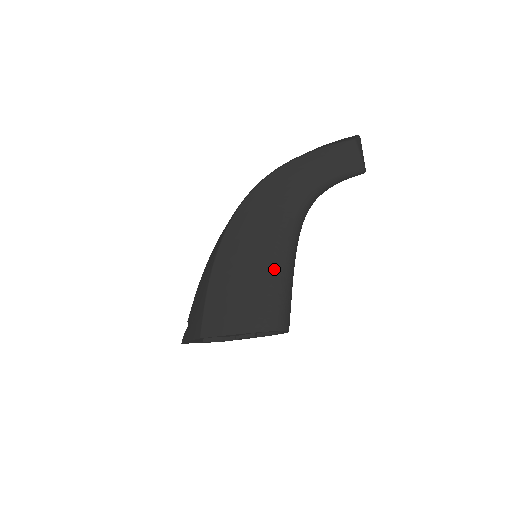
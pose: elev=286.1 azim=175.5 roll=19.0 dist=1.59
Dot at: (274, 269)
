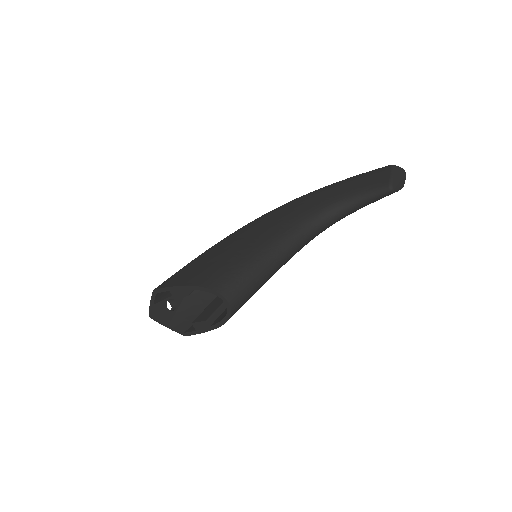
Dot at: (253, 248)
